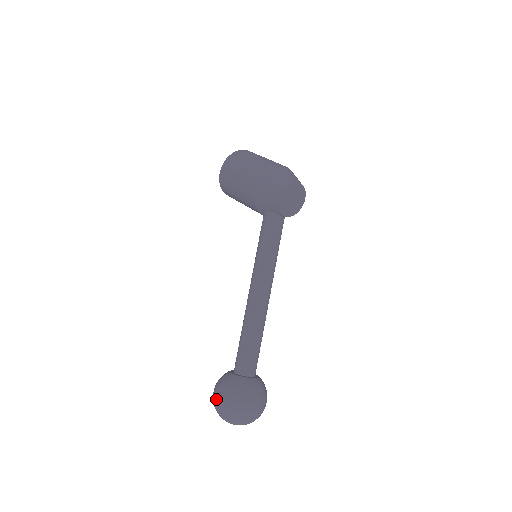
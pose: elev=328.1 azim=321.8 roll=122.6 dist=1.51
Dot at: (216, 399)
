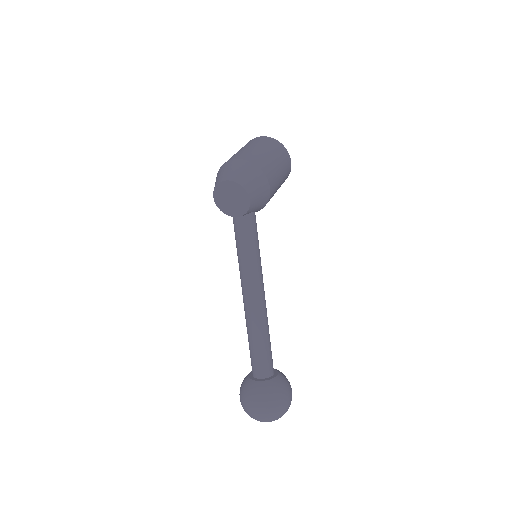
Dot at: occluded
